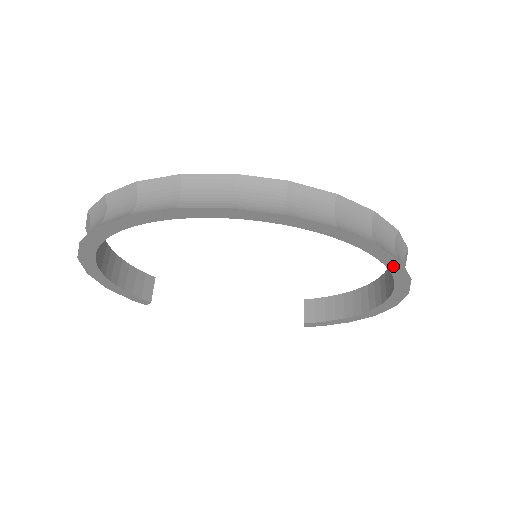
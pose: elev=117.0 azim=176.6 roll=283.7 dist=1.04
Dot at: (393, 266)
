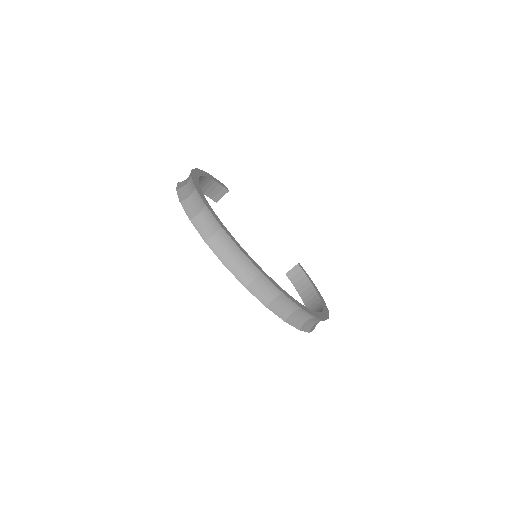
Dot at: occluded
